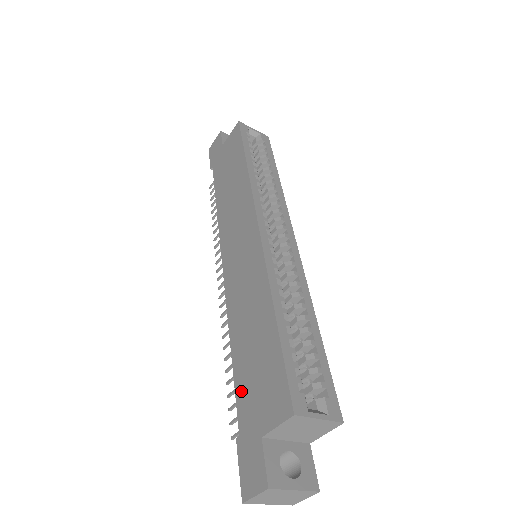
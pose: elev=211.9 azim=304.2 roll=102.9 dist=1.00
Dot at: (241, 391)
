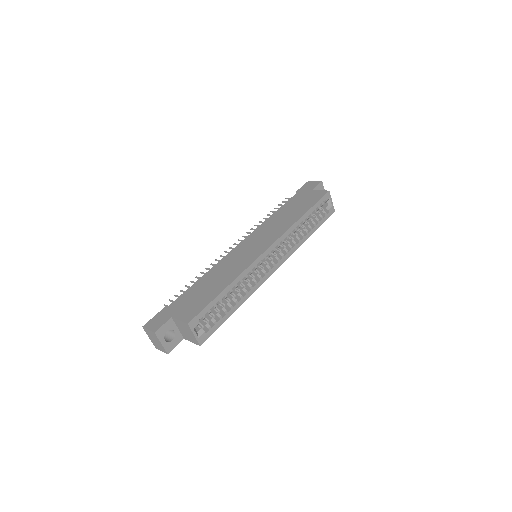
Dot at: (185, 295)
